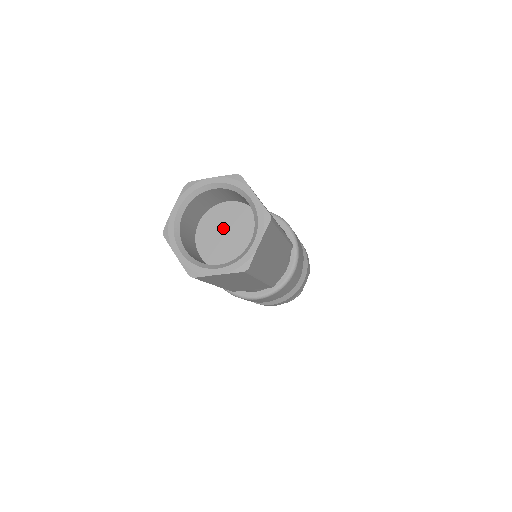
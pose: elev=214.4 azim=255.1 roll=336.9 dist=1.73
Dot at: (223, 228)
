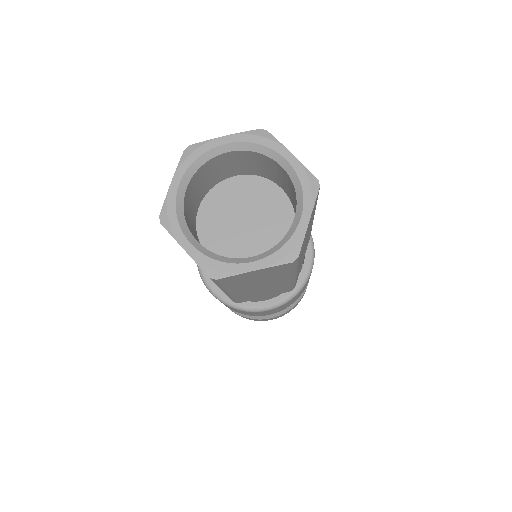
Dot at: (235, 212)
